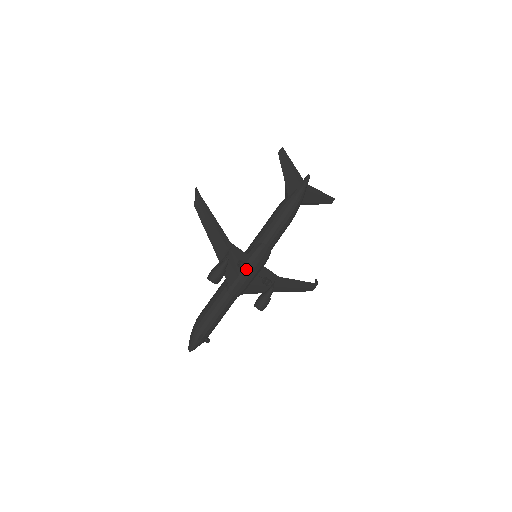
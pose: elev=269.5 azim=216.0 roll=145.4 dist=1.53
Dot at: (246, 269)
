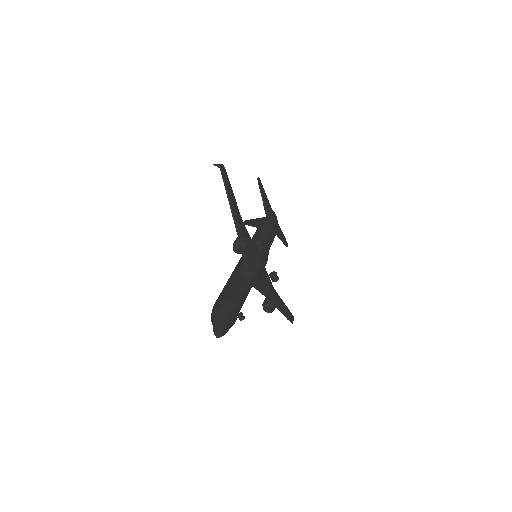
Dot at: (257, 257)
